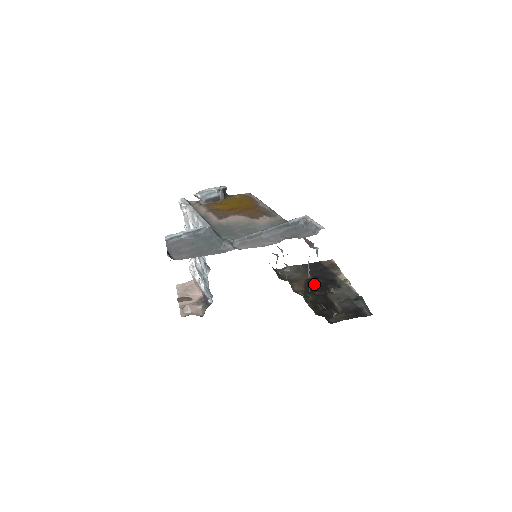
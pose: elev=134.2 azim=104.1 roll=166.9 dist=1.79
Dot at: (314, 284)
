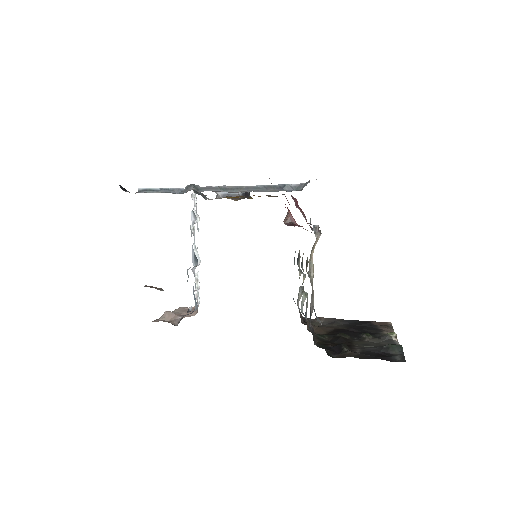
Dot at: (342, 330)
